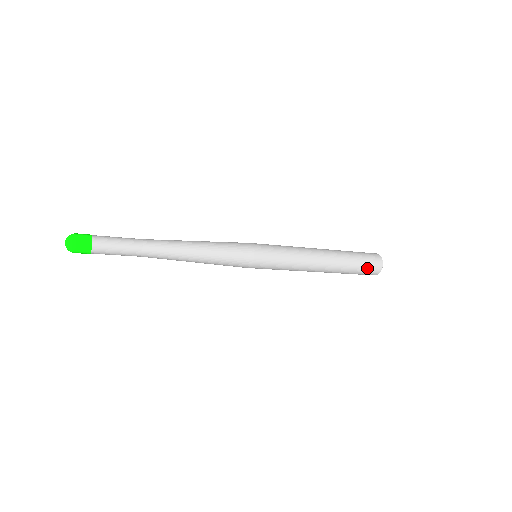
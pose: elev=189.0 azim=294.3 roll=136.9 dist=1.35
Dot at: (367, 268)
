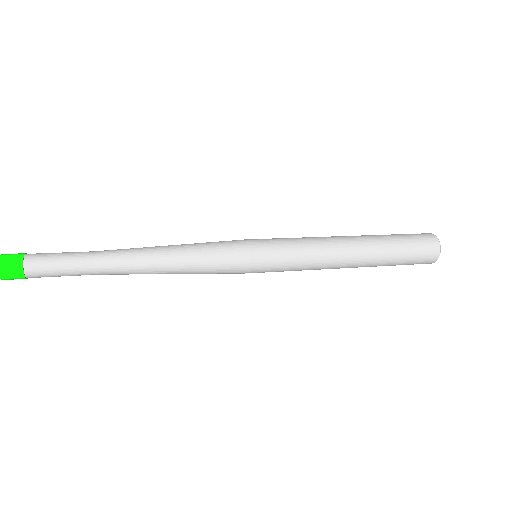
Dot at: (412, 264)
